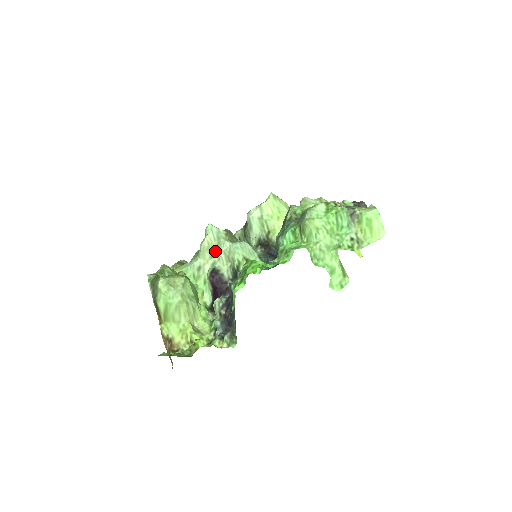
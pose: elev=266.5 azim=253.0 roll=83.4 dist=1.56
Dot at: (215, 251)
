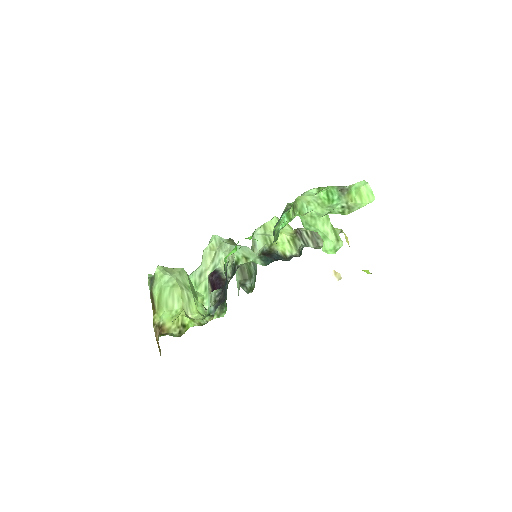
Dot at: (216, 254)
